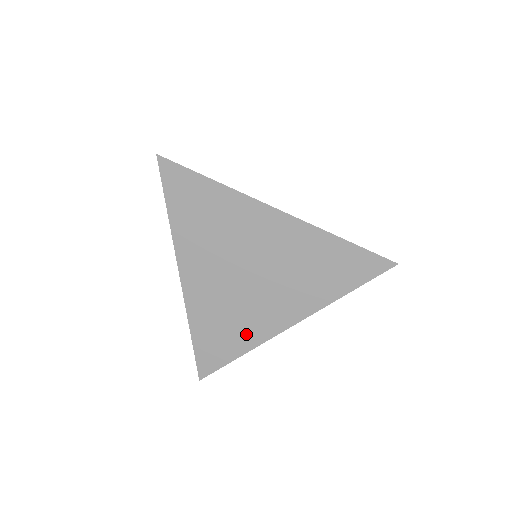
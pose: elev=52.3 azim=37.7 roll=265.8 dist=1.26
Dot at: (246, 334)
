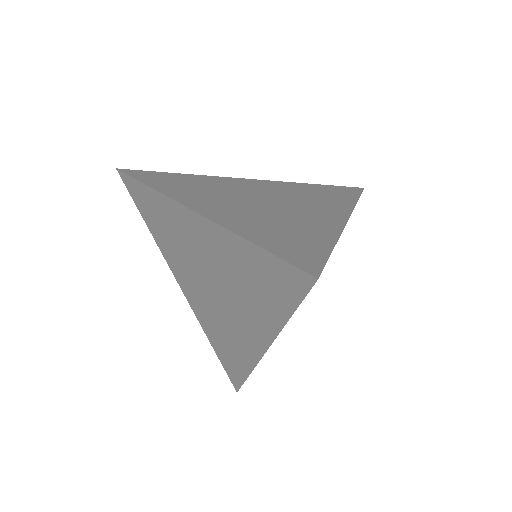
Dot at: (315, 230)
